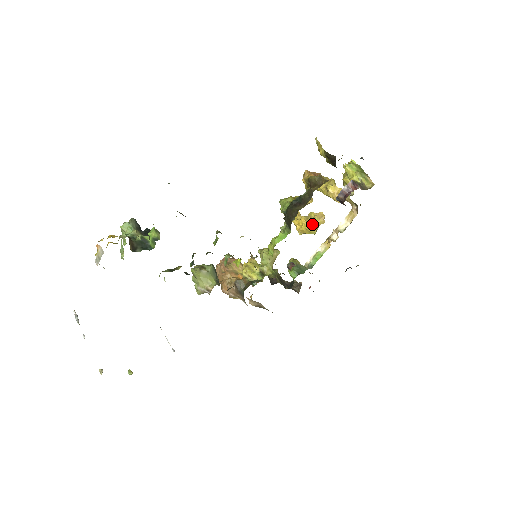
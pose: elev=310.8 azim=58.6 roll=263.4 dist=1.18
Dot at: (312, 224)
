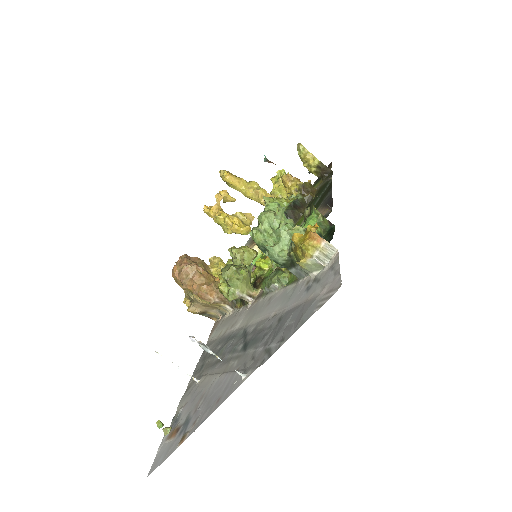
Dot at: (245, 224)
